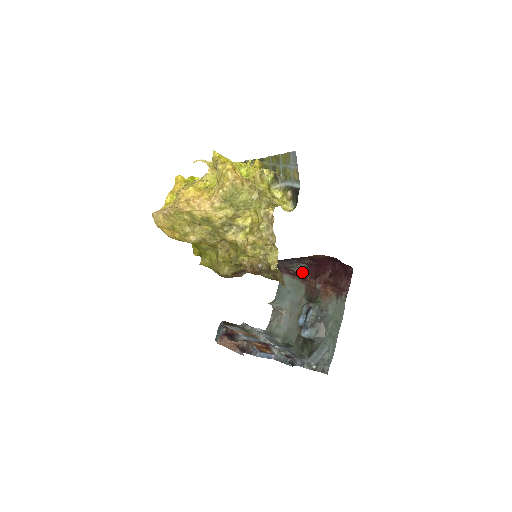
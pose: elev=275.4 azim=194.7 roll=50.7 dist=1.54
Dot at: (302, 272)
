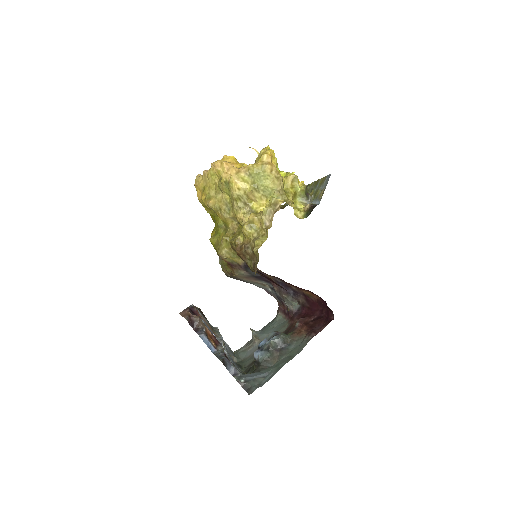
Dot at: (294, 312)
